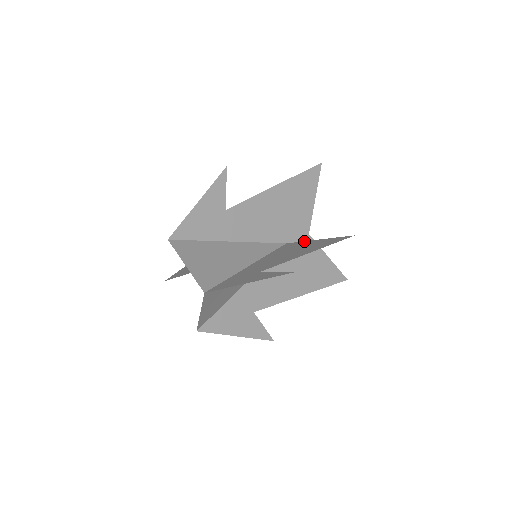
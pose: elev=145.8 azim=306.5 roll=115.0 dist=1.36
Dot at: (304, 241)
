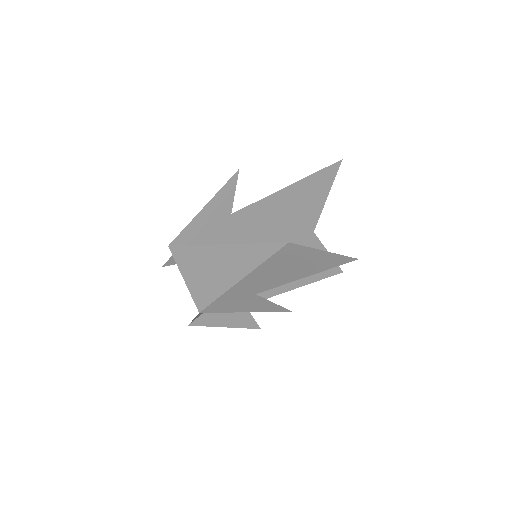
Dot at: (307, 247)
